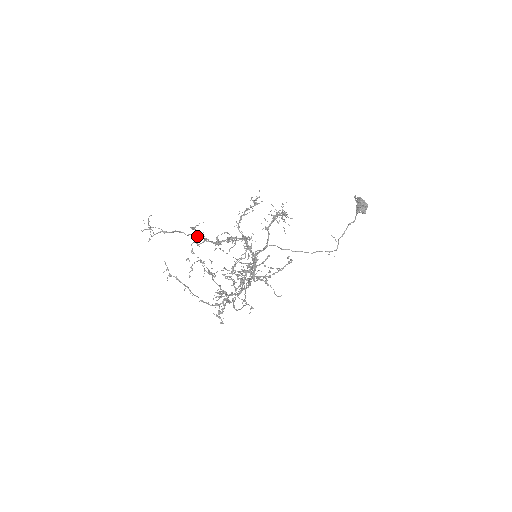
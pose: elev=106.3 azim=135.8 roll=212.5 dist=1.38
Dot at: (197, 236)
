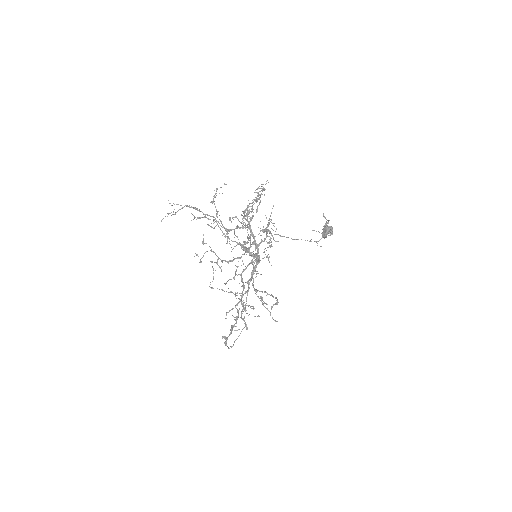
Dot at: (213, 216)
